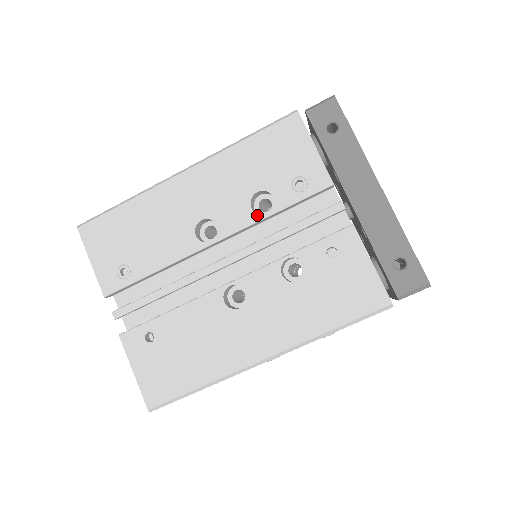
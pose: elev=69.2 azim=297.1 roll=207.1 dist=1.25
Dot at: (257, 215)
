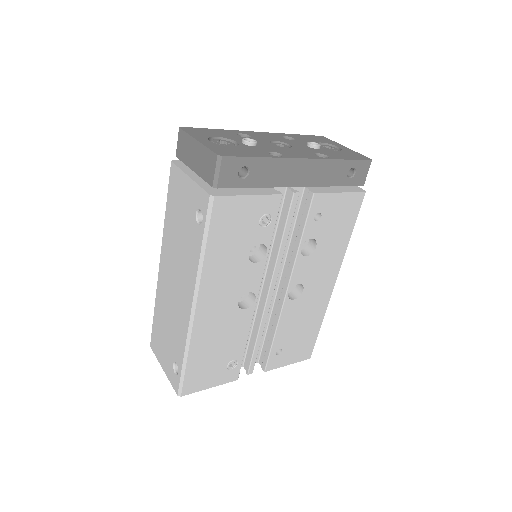
Dot at: (263, 260)
